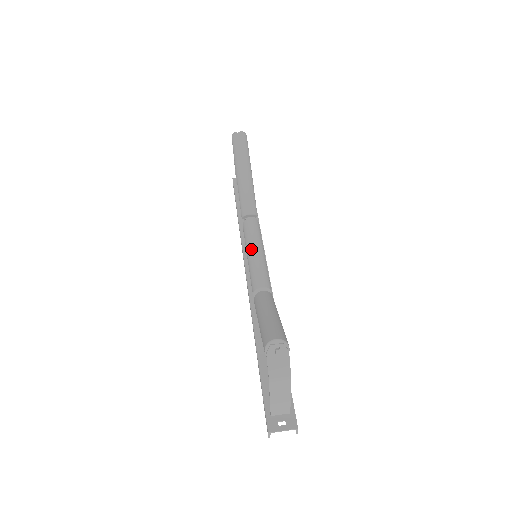
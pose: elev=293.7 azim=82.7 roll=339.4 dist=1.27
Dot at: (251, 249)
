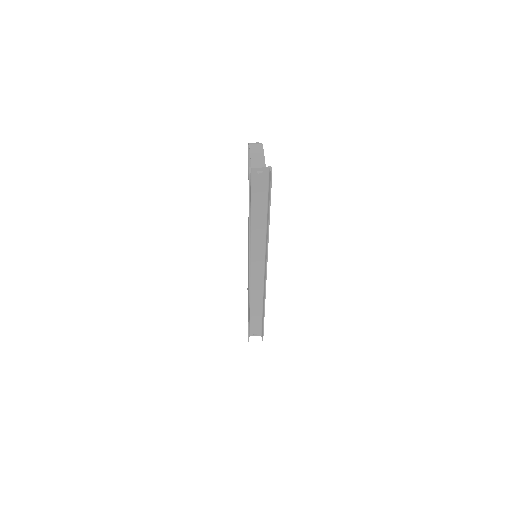
Dot at: occluded
